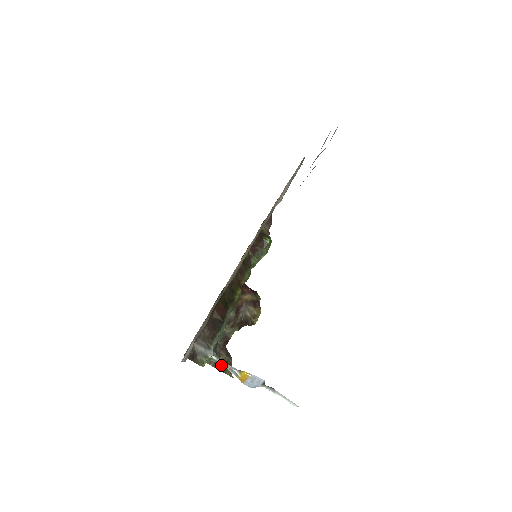
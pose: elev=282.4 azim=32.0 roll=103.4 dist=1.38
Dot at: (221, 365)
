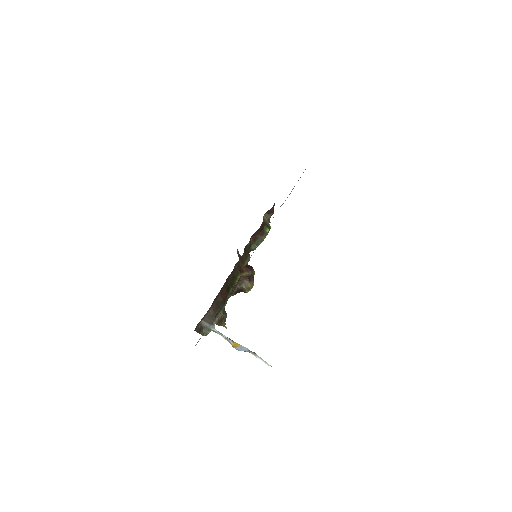
Dot at: (218, 321)
